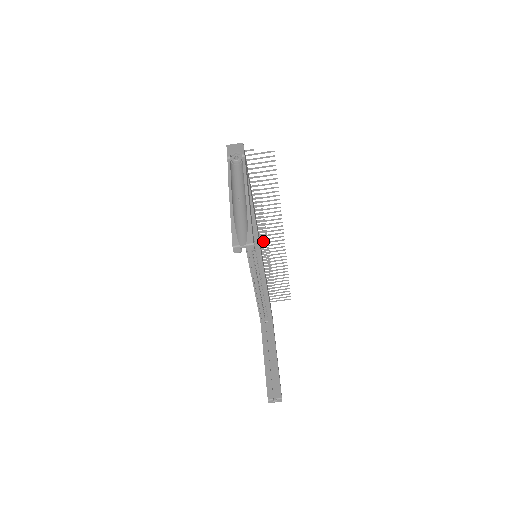
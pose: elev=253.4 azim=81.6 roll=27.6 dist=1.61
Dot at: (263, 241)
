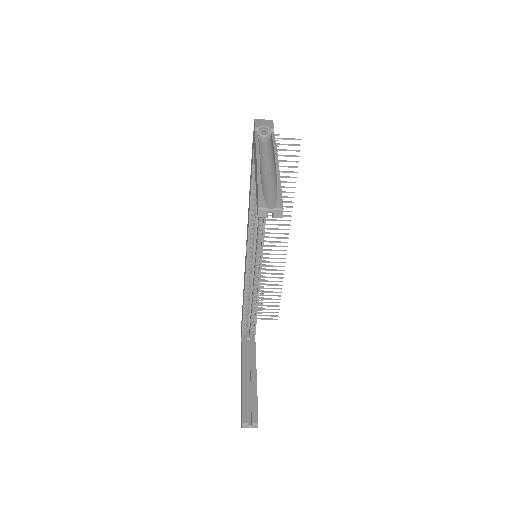
Dot at: occluded
